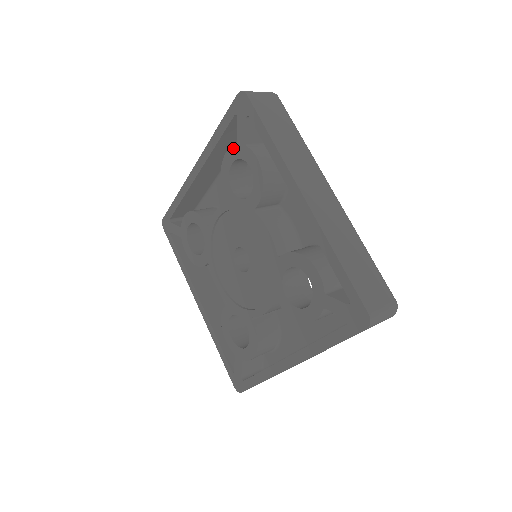
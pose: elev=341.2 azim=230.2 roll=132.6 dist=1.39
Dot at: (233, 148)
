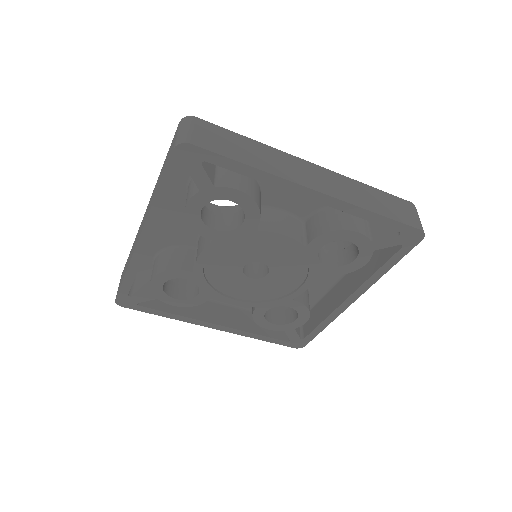
Dot at: (196, 197)
